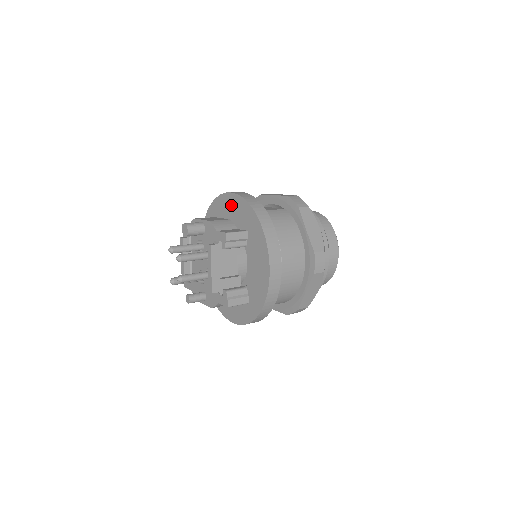
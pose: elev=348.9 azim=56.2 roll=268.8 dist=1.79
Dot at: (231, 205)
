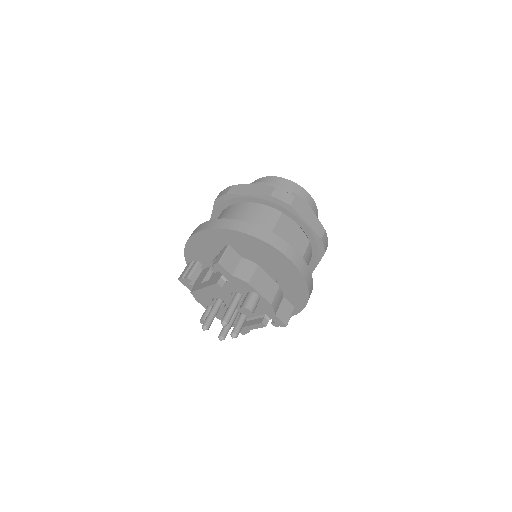
Dot at: (284, 267)
